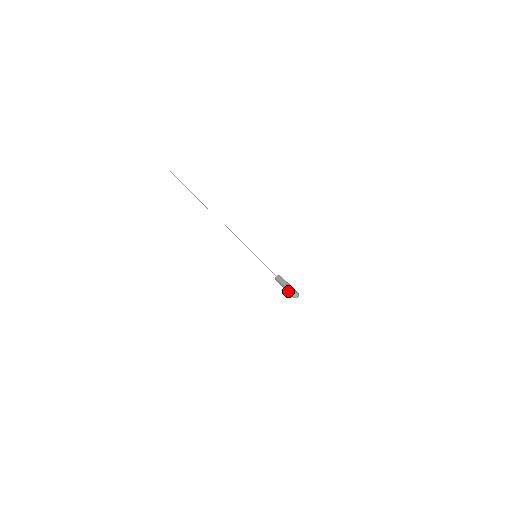
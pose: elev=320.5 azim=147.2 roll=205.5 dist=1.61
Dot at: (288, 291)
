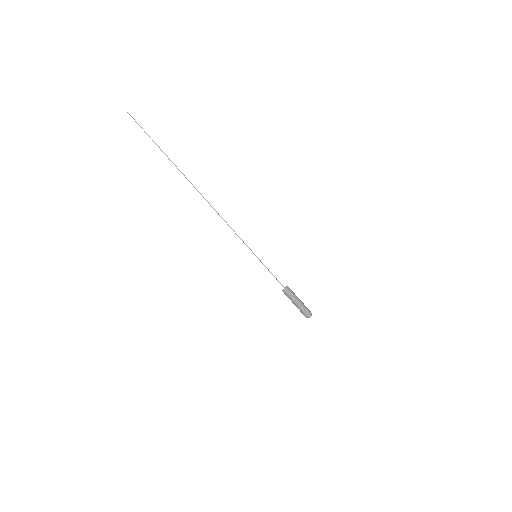
Dot at: (300, 309)
